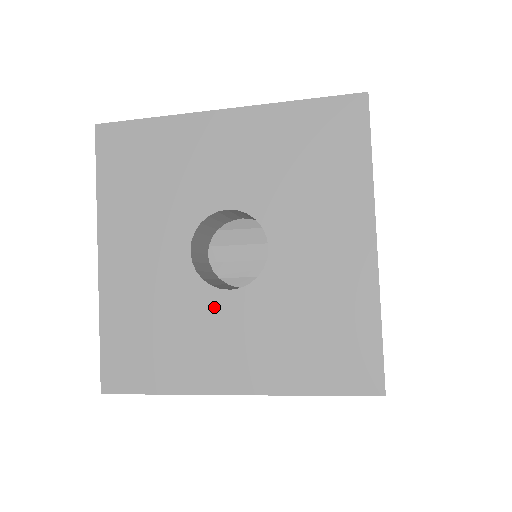
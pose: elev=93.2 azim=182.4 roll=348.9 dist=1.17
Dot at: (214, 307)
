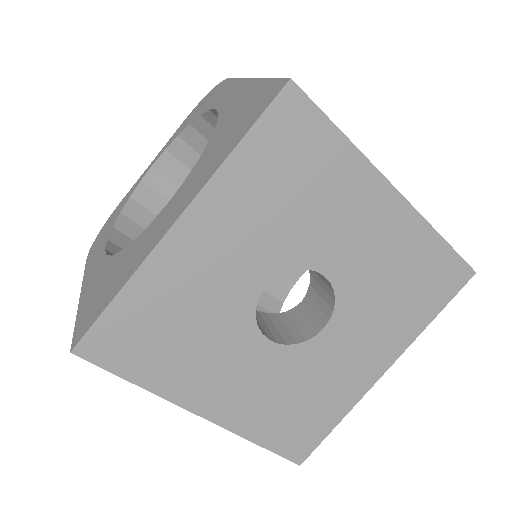
Dot at: (245, 344)
